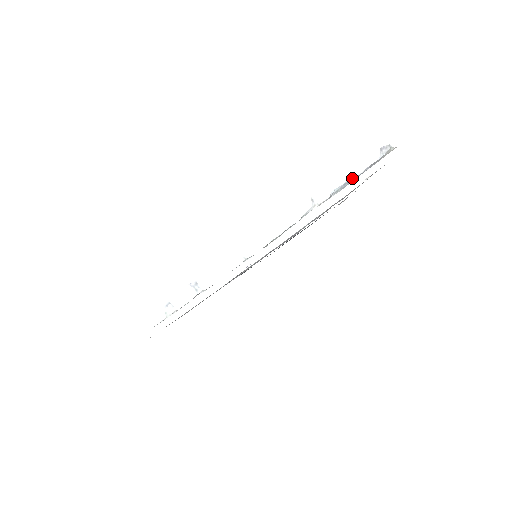
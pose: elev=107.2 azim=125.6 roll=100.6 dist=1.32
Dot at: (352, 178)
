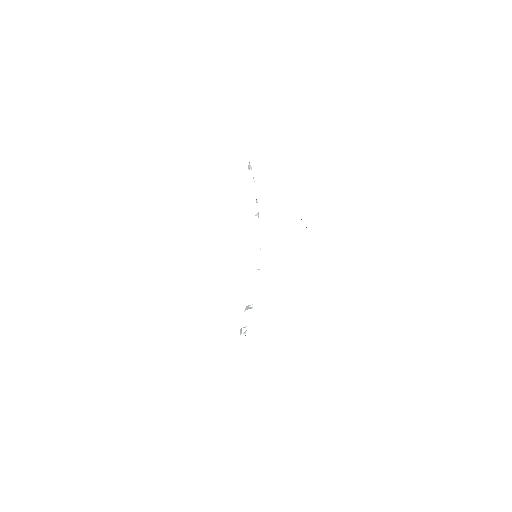
Dot at: occluded
